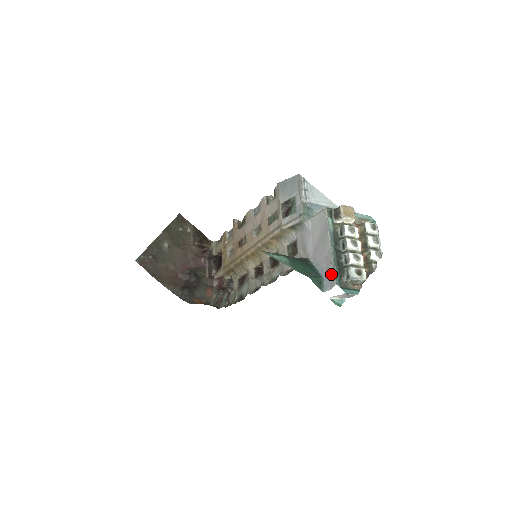
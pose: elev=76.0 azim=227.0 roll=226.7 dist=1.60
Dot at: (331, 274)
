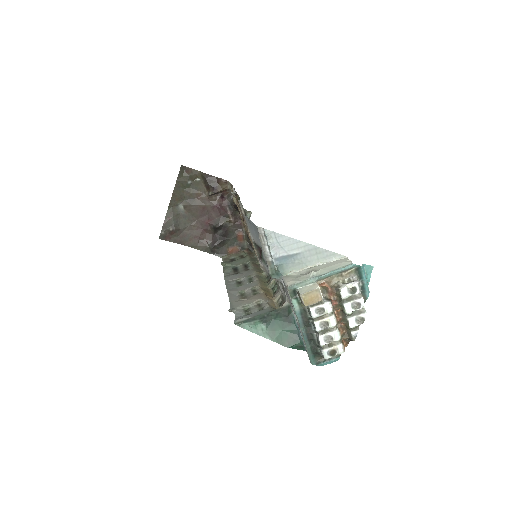
Dot at: occluded
